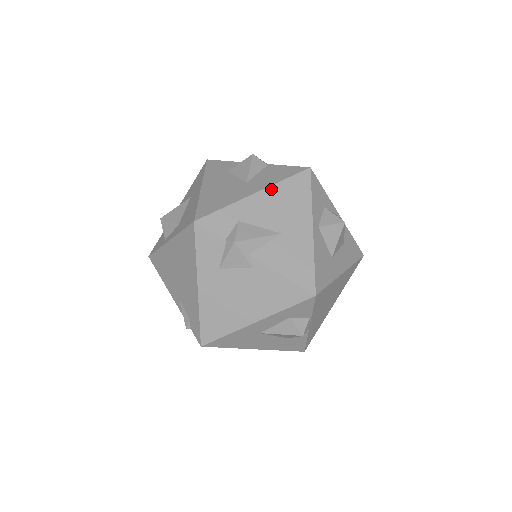
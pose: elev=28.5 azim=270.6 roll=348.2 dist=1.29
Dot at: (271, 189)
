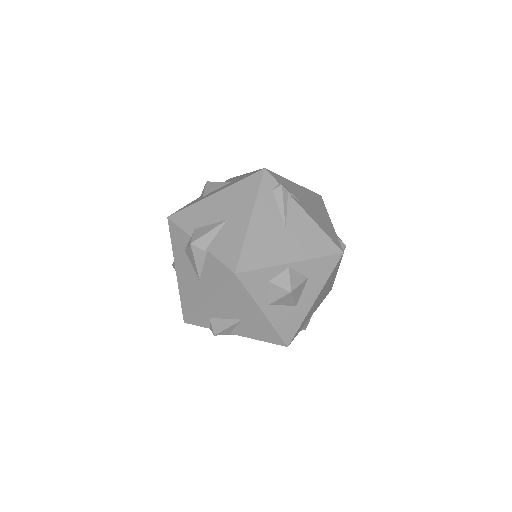
Dot at: (216, 296)
